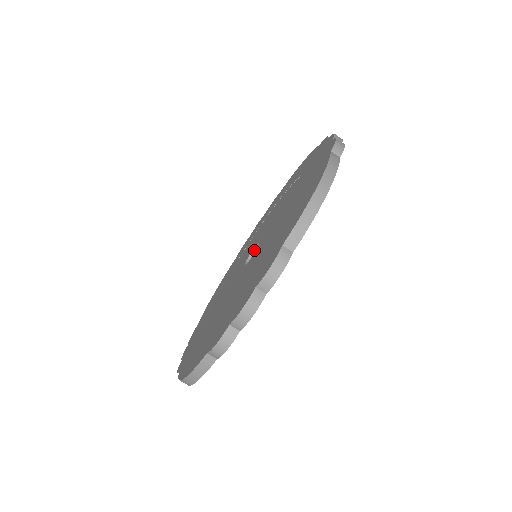
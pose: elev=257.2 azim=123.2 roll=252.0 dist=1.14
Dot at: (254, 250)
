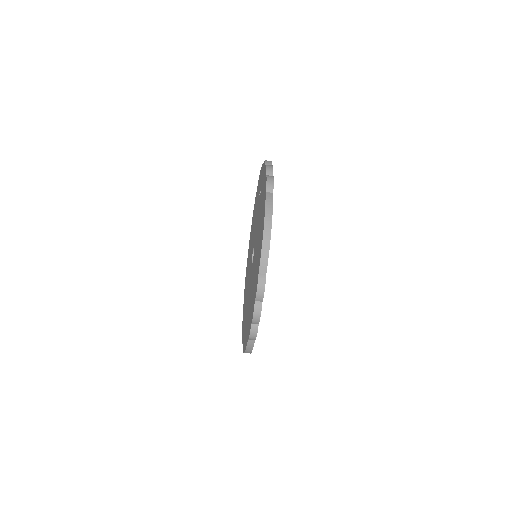
Dot at: occluded
